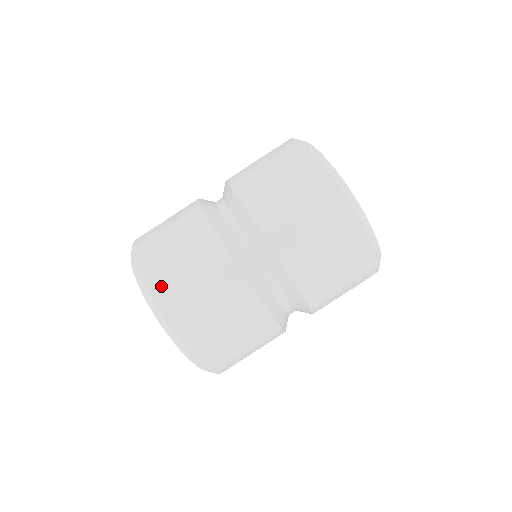
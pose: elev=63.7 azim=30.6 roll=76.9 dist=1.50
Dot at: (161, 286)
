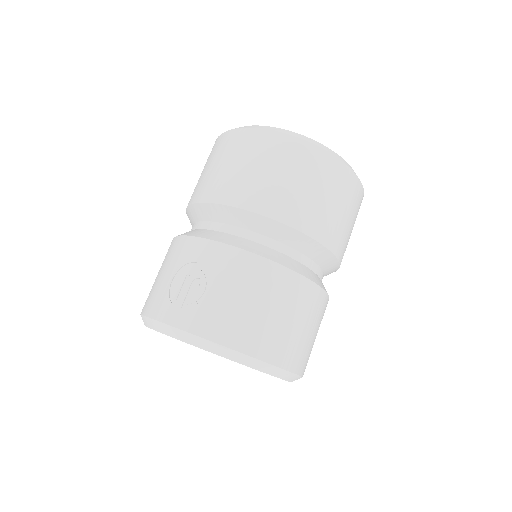
Dot at: (259, 343)
